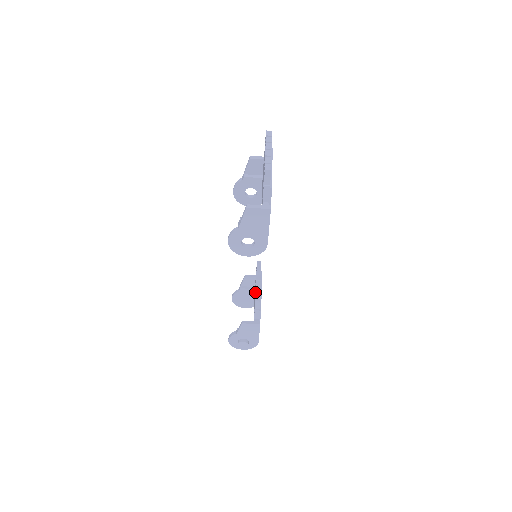
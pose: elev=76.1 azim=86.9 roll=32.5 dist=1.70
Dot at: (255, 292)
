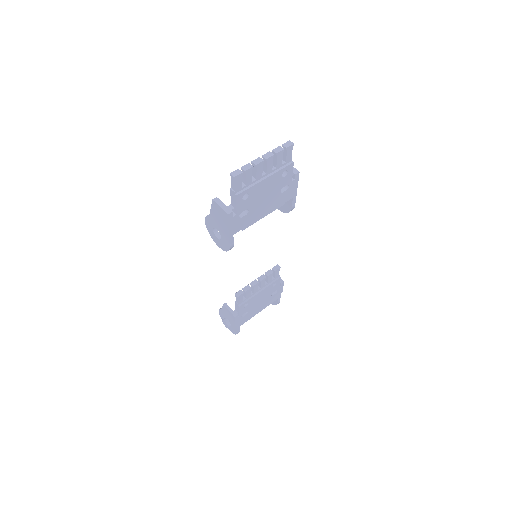
Dot at: occluded
